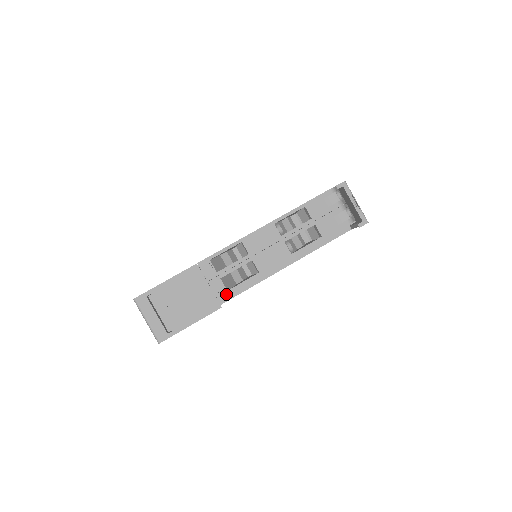
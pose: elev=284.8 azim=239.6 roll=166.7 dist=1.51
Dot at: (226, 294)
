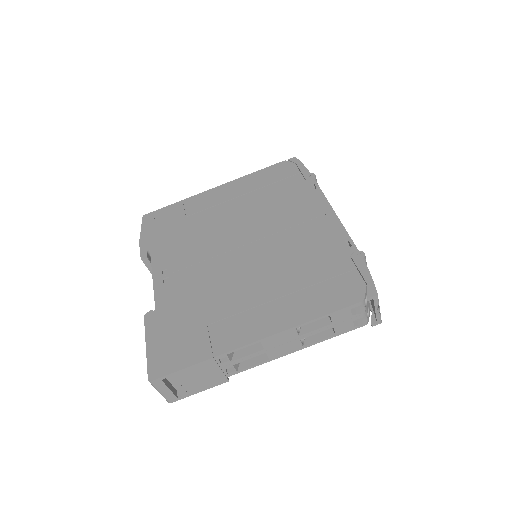
Dot at: occluded
